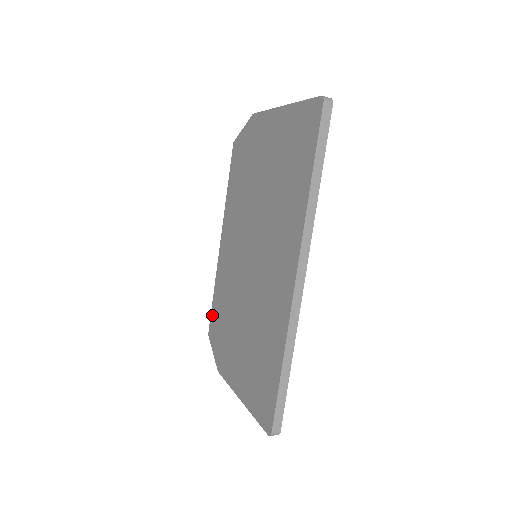
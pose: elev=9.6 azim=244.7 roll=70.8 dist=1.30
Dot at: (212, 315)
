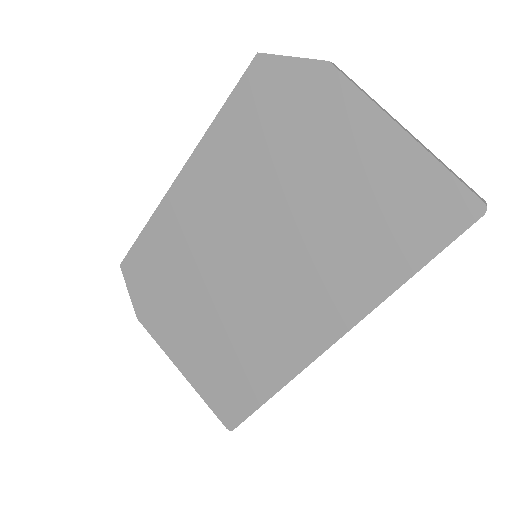
Dot at: (135, 252)
